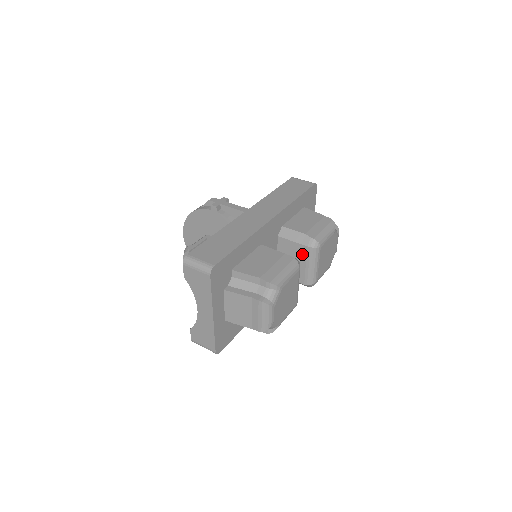
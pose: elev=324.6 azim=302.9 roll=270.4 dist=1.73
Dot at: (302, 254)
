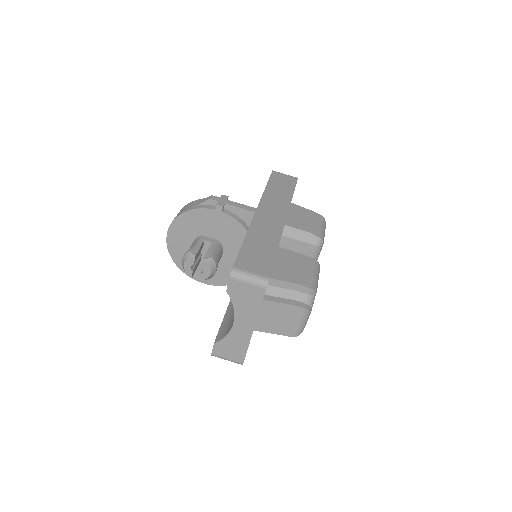
Dot at: (306, 252)
